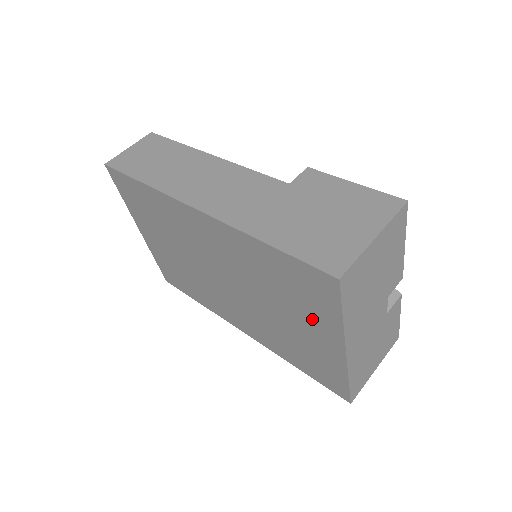
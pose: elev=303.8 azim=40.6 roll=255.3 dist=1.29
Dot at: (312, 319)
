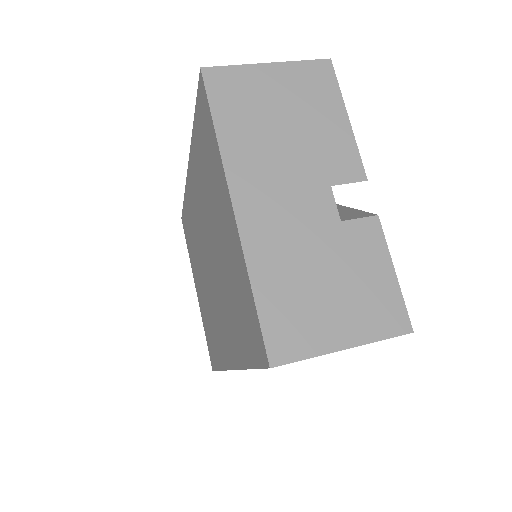
Dot at: (218, 191)
